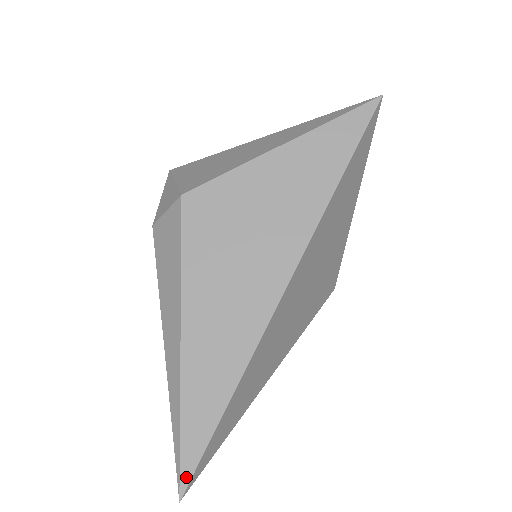
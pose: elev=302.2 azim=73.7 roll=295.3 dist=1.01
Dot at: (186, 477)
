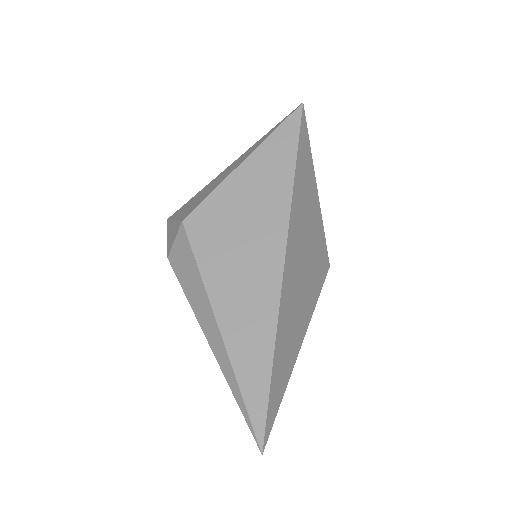
Dot at: (260, 432)
